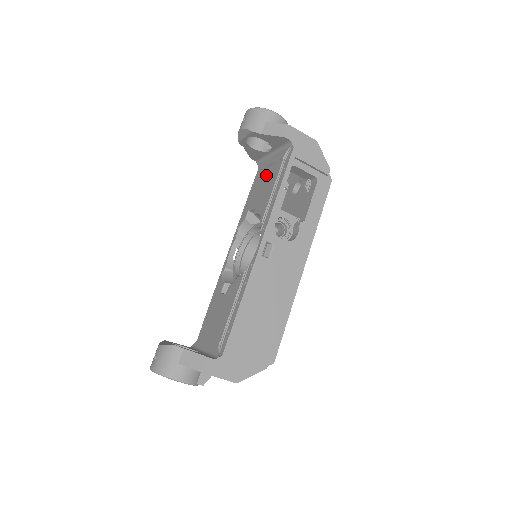
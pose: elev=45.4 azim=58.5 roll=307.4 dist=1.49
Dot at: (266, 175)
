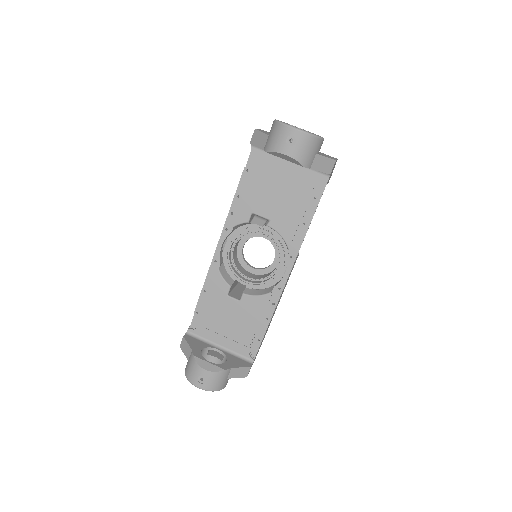
Dot at: (281, 184)
